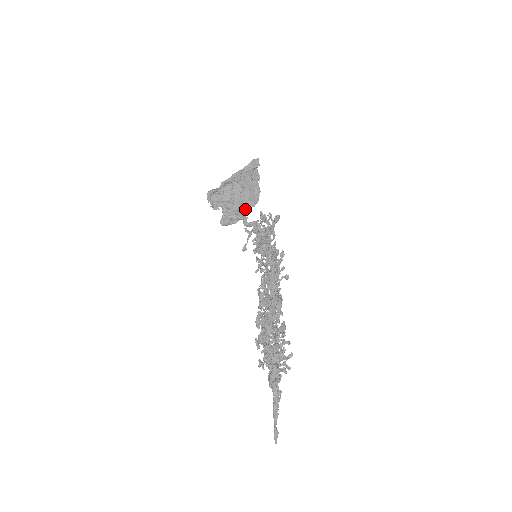
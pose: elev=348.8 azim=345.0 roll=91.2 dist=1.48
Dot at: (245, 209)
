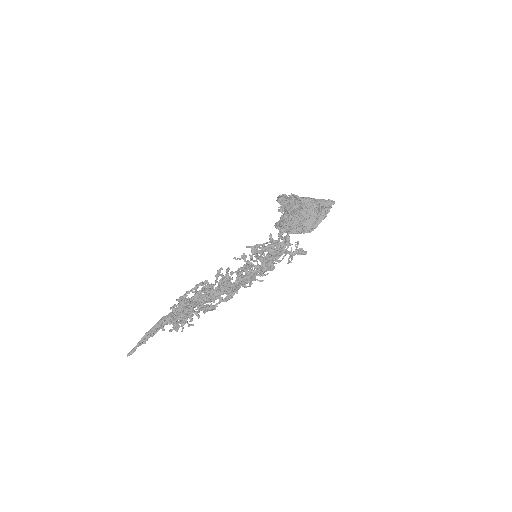
Dot at: (297, 229)
